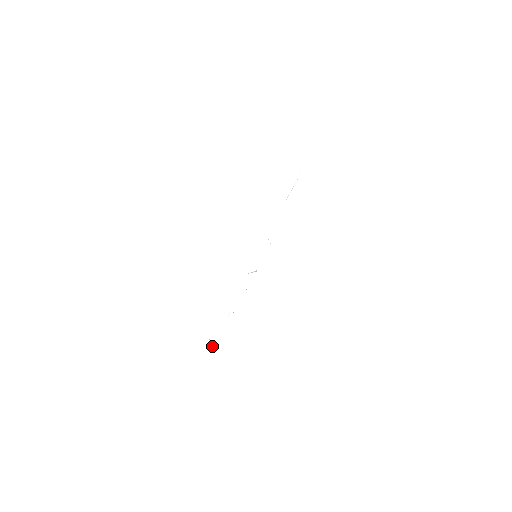
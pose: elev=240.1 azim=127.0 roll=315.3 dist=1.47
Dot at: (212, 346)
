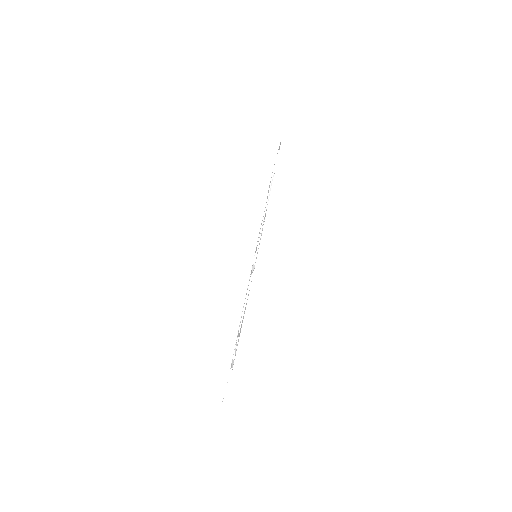
Dot at: occluded
